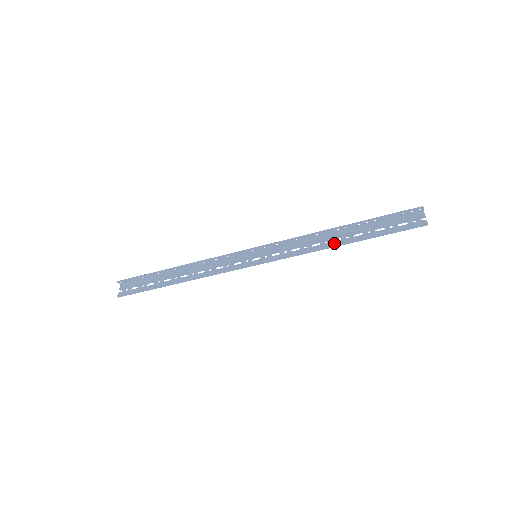
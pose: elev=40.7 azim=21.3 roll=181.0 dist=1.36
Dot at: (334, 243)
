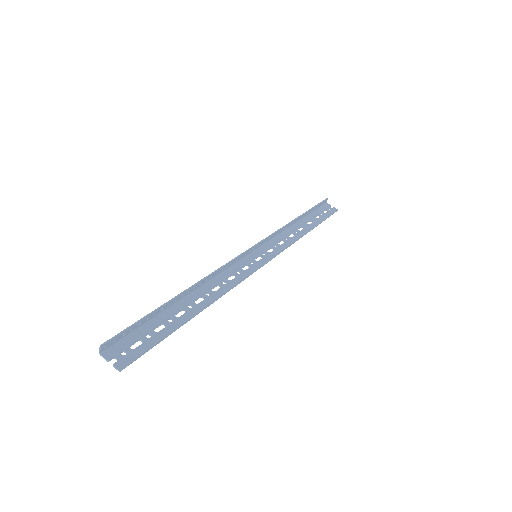
Dot at: (303, 231)
